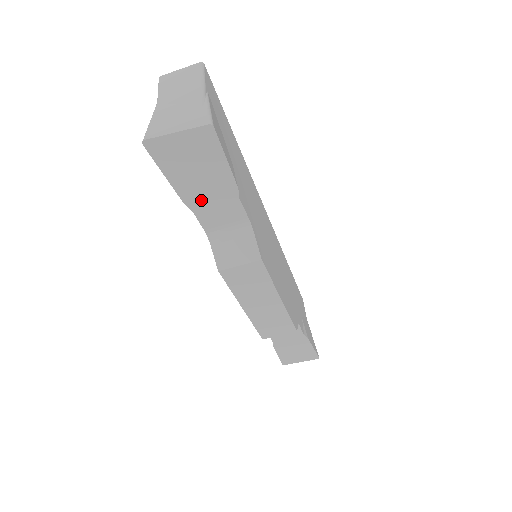
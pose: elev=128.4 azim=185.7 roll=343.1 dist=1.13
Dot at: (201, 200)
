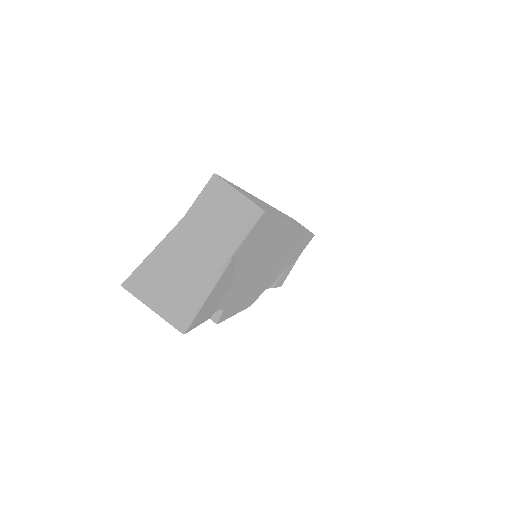
Dot at: occluded
